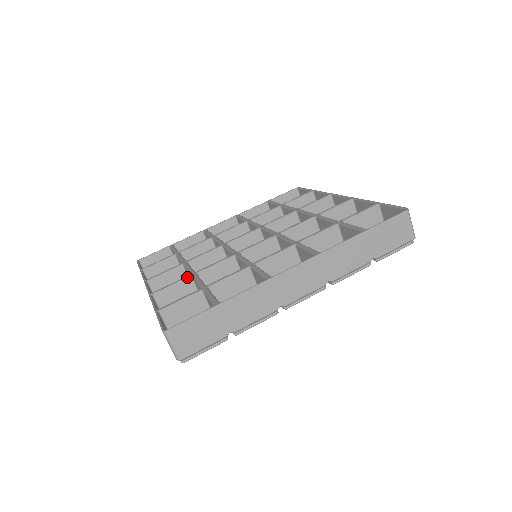
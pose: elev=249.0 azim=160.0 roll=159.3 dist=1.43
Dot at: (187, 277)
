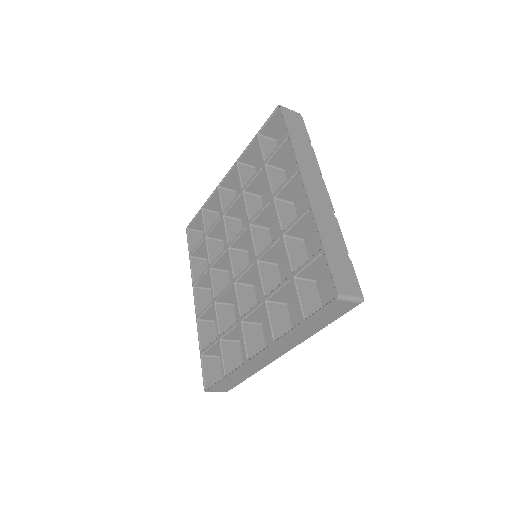
Dot at: (211, 305)
